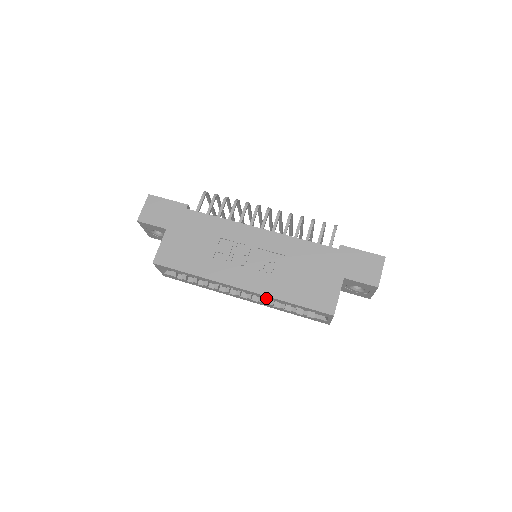
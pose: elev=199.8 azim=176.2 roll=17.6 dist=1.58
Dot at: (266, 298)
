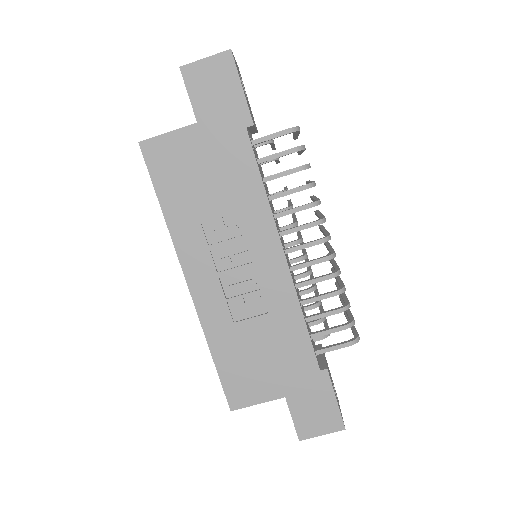
Dot at: occluded
